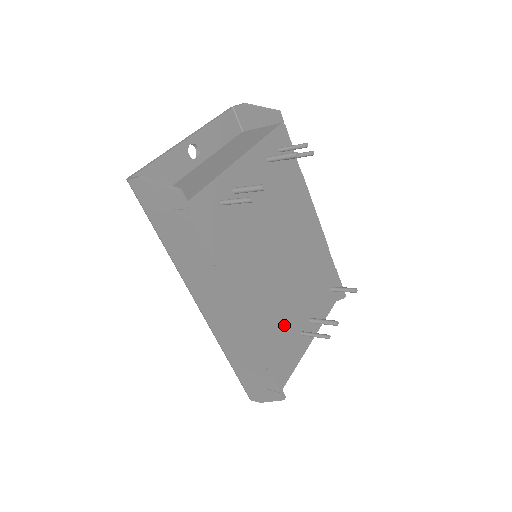
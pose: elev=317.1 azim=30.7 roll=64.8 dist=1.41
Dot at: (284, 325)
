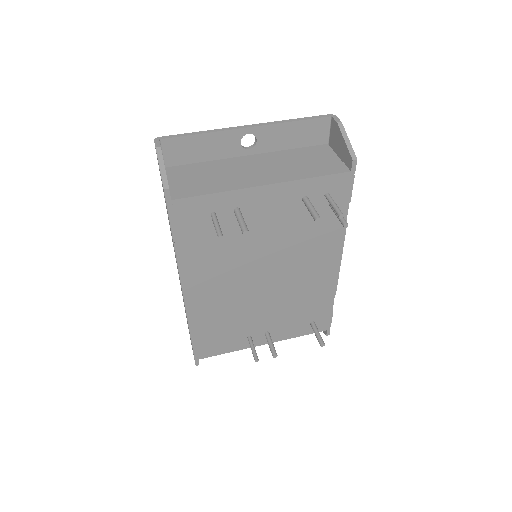
Dot at: (231, 323)
